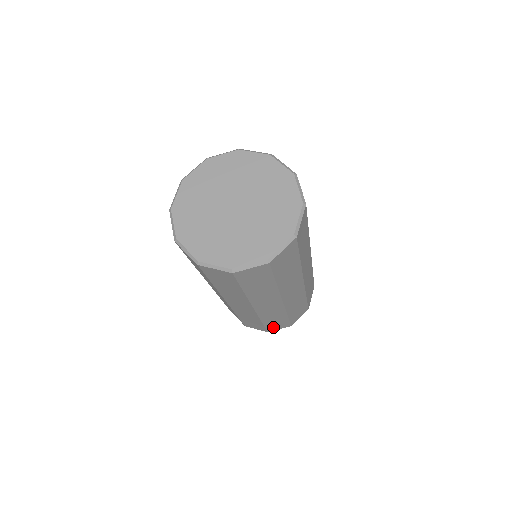
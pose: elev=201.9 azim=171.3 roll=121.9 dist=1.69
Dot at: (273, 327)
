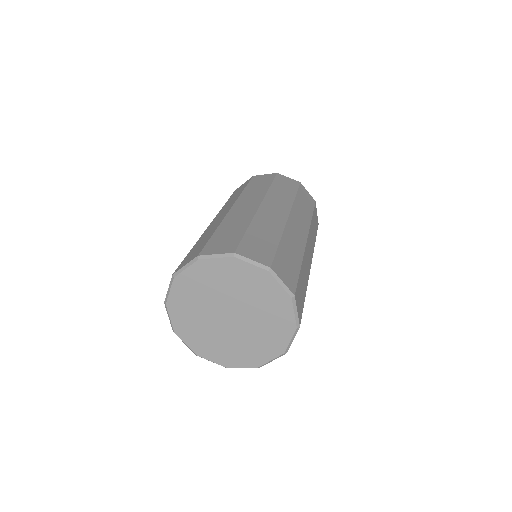
Dot at: occluded
